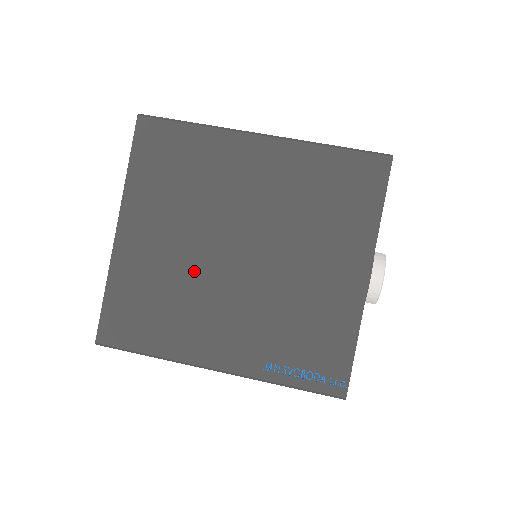
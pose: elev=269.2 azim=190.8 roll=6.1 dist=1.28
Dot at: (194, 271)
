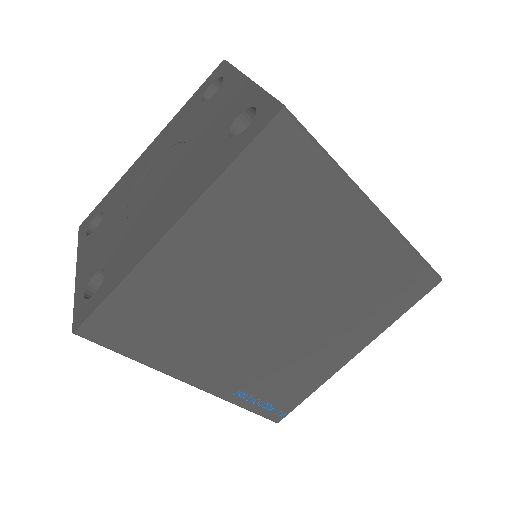
Dot at: (228, 304)
